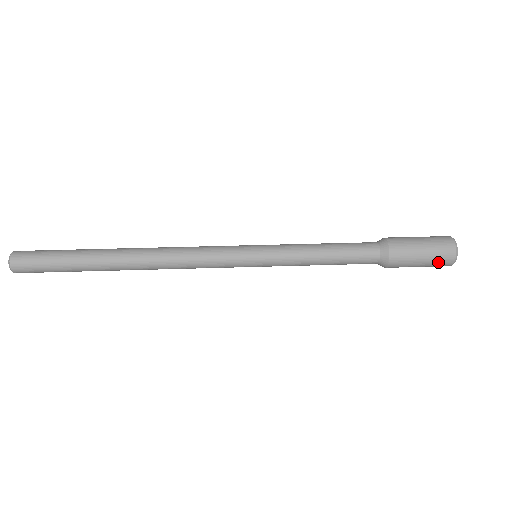
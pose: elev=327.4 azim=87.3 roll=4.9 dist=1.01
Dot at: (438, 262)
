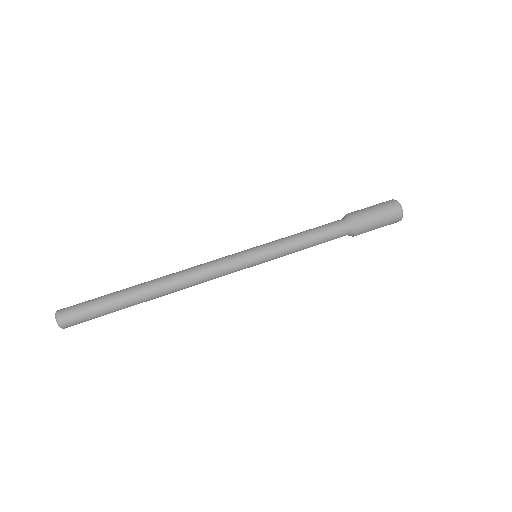
Dot at: occluded
